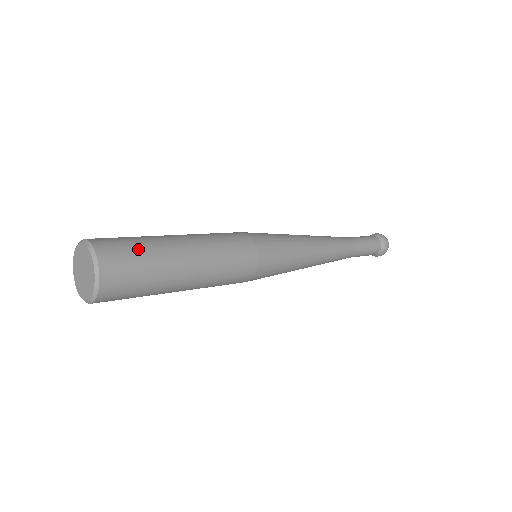
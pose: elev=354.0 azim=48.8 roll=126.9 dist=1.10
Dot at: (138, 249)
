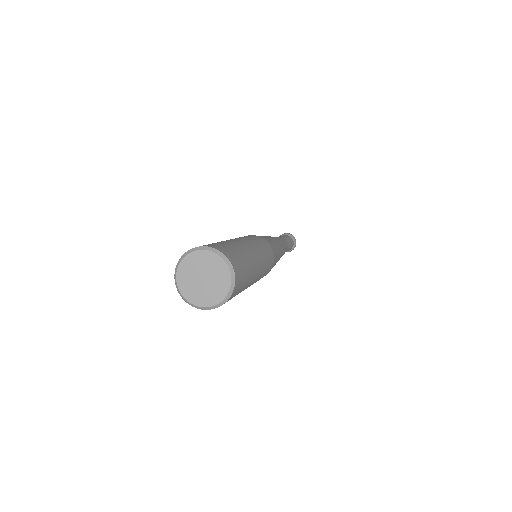
Dot at: (245, 263)
